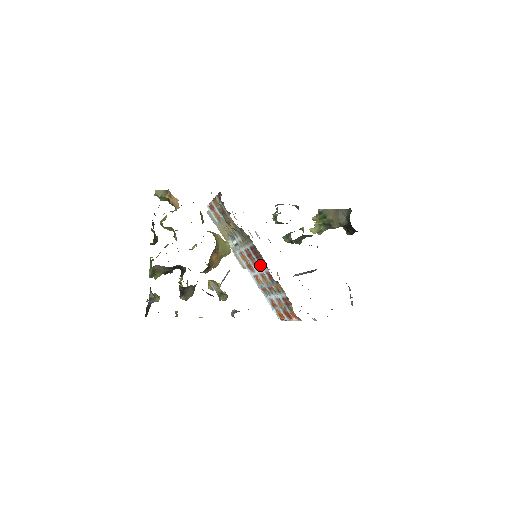
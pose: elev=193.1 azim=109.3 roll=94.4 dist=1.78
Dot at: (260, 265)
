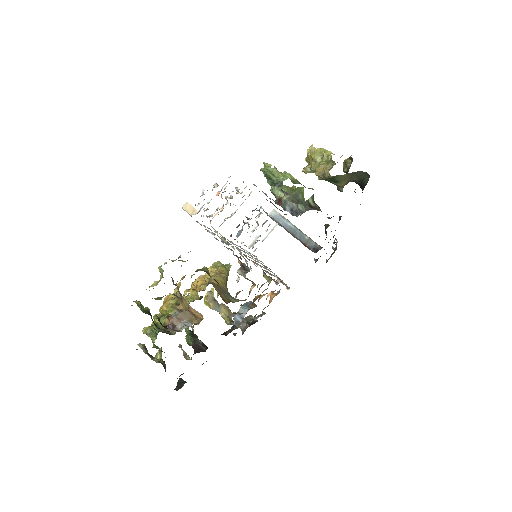
Dot at: occluded
